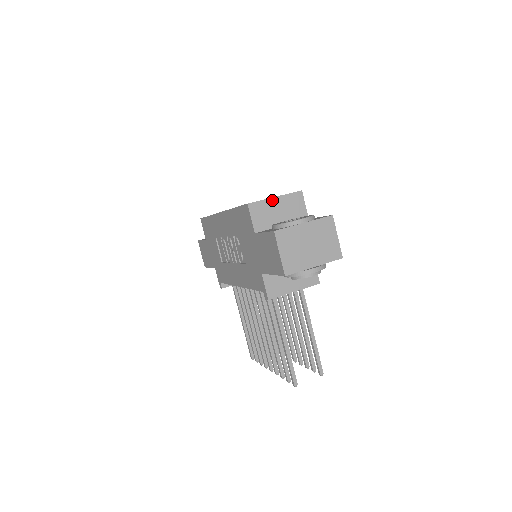
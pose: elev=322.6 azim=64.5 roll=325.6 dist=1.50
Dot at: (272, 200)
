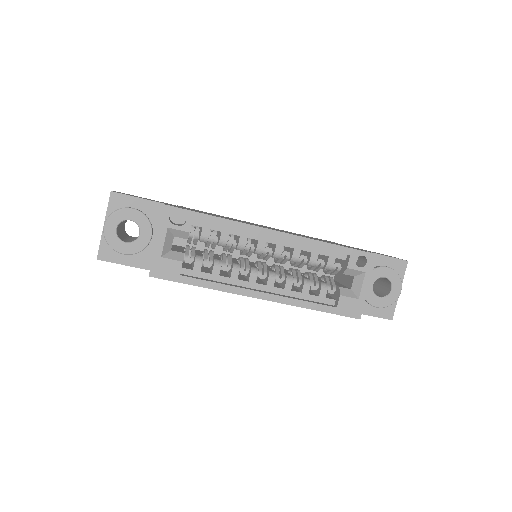
Dot at: (366, 291)
